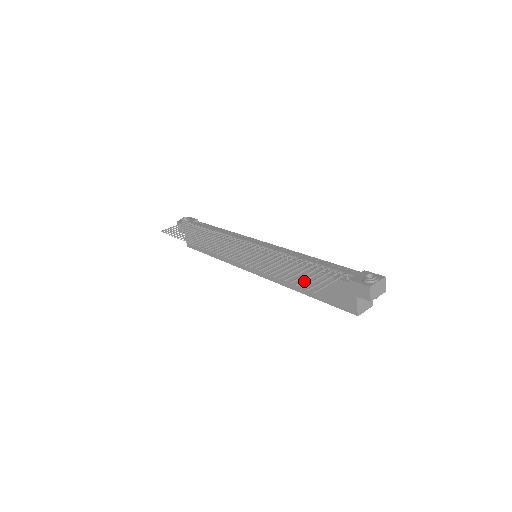
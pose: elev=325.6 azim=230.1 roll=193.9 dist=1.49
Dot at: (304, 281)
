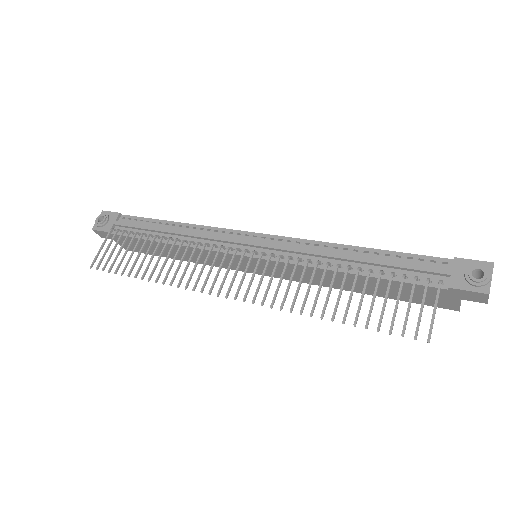
Dot at: (394, 320)
